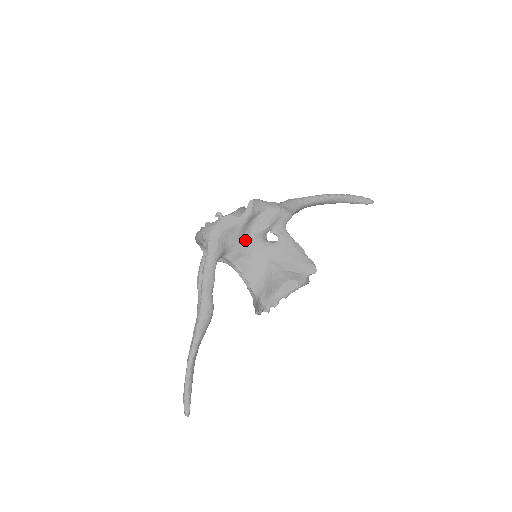
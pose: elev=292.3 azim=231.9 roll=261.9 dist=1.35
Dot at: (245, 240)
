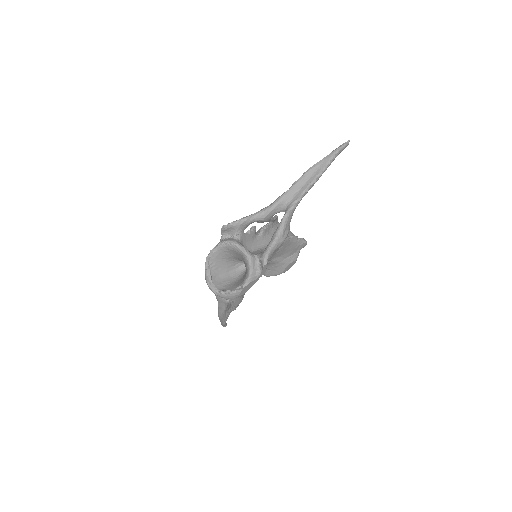
Dot at: occluded
